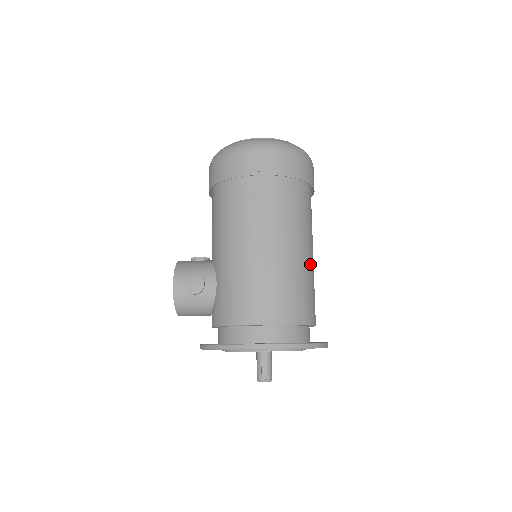
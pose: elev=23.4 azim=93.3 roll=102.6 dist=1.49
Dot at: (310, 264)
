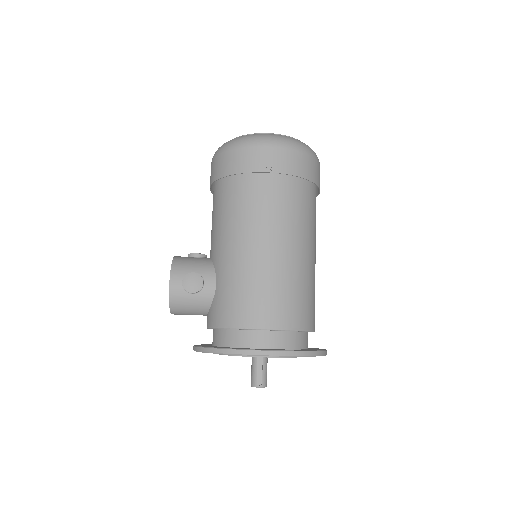
Dot at: (313, 268)
